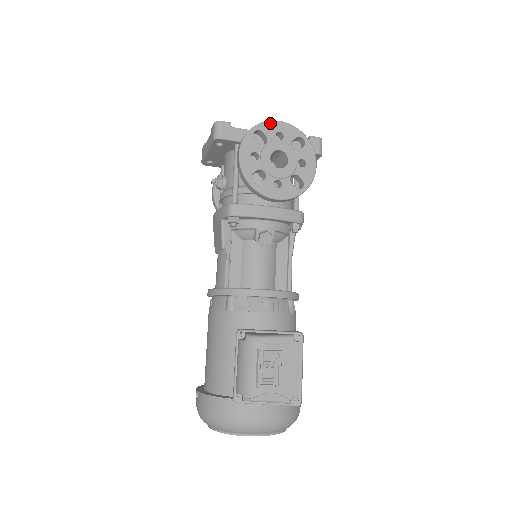
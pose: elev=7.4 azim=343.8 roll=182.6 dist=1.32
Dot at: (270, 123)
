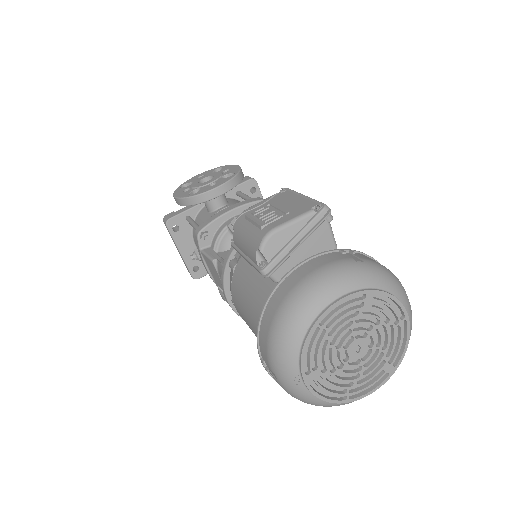
Dot at: (190, 179)
